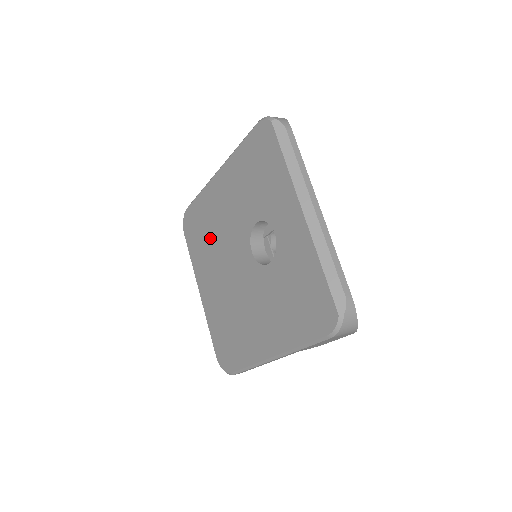
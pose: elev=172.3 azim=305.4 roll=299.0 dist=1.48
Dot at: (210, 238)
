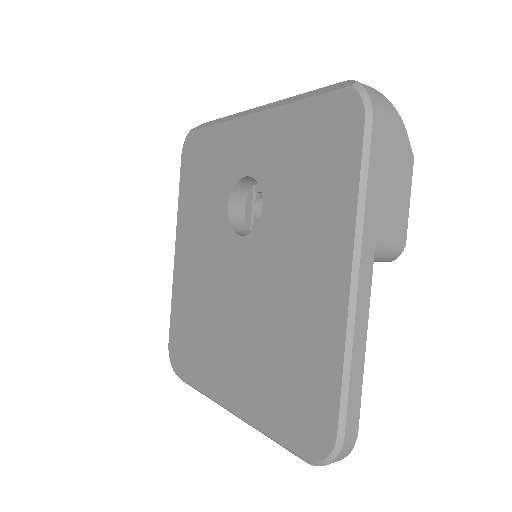
Dot at: (202, 318)
